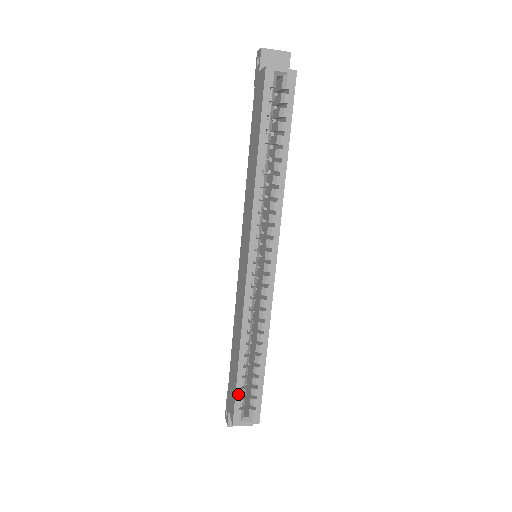
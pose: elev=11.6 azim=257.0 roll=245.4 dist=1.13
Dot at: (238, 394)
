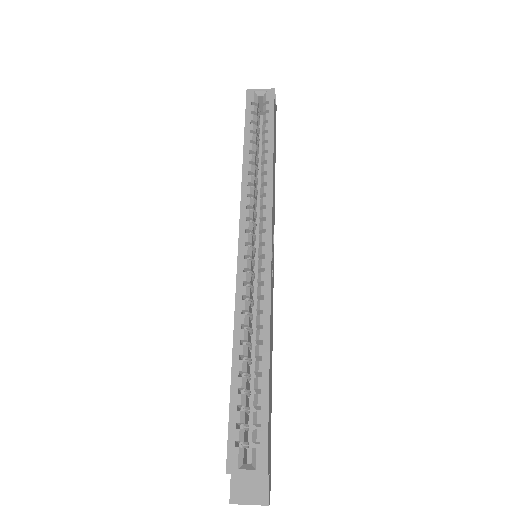
Dot at: (232, 419)
